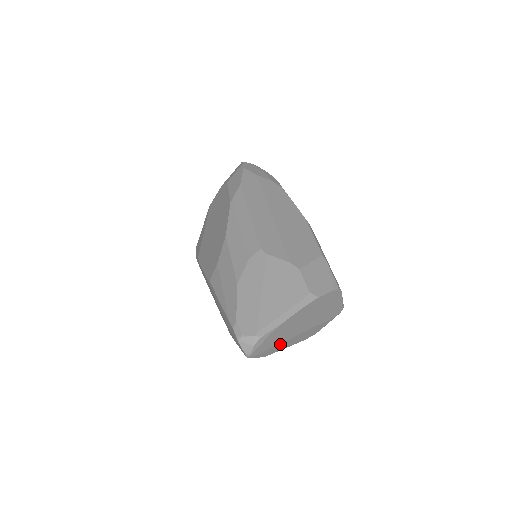
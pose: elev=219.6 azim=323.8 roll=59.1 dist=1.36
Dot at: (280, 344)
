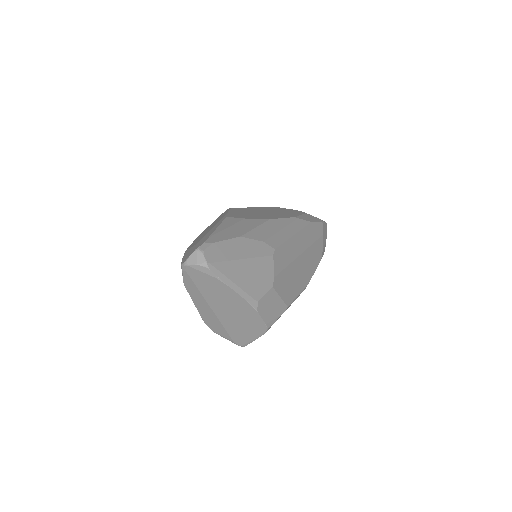
Dot at: (200, 293)
